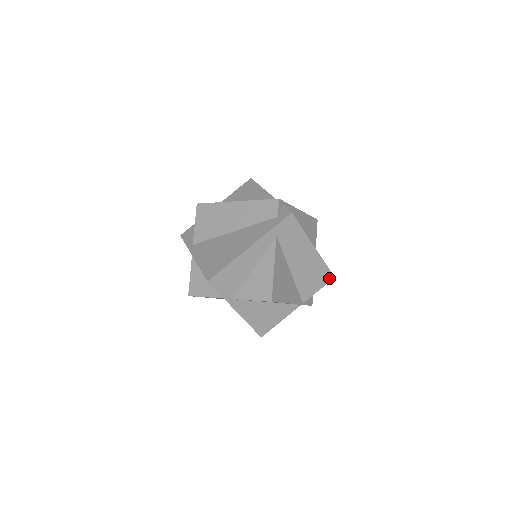
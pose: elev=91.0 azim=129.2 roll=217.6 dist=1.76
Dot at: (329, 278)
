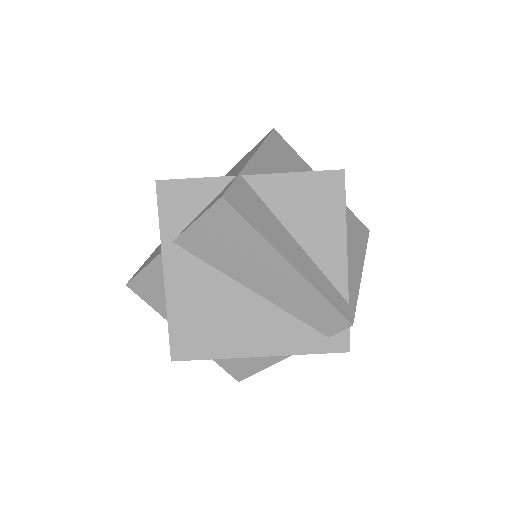
Dot at: occluded
